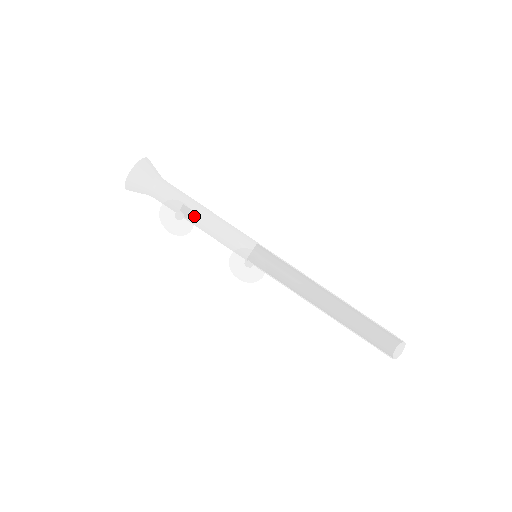
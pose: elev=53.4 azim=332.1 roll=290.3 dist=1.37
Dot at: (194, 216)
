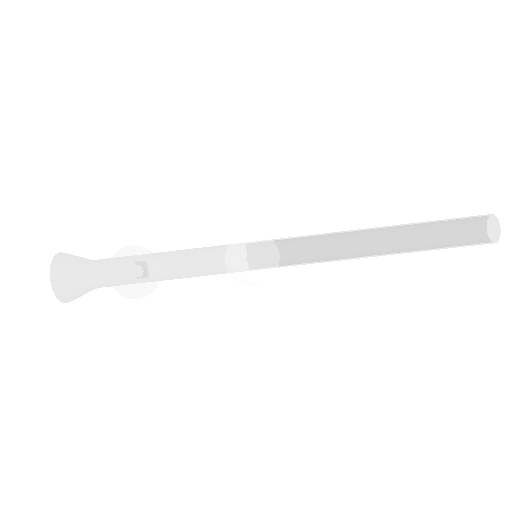
Dot at: occluded
